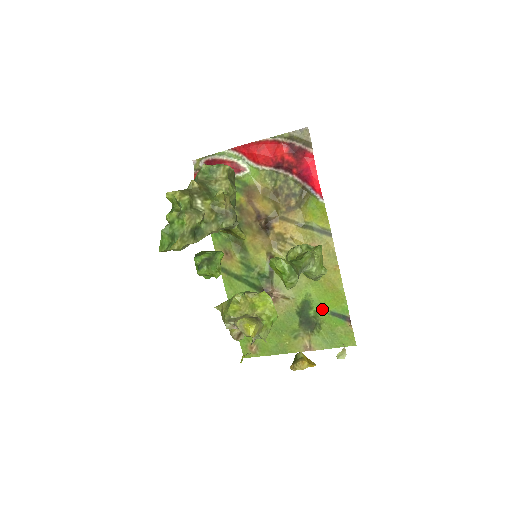
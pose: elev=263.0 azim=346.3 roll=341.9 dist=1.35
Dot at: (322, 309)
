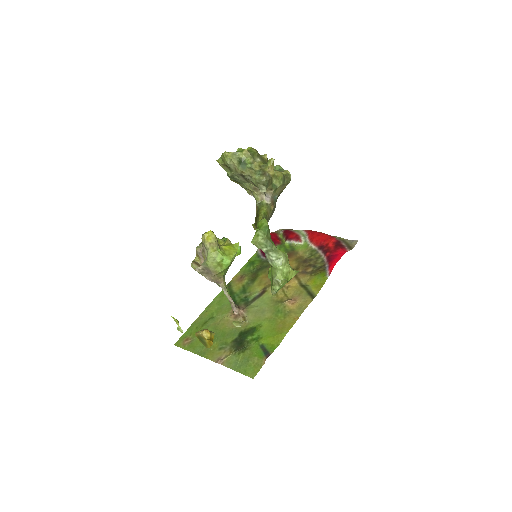
Dot at: (259, 339)
